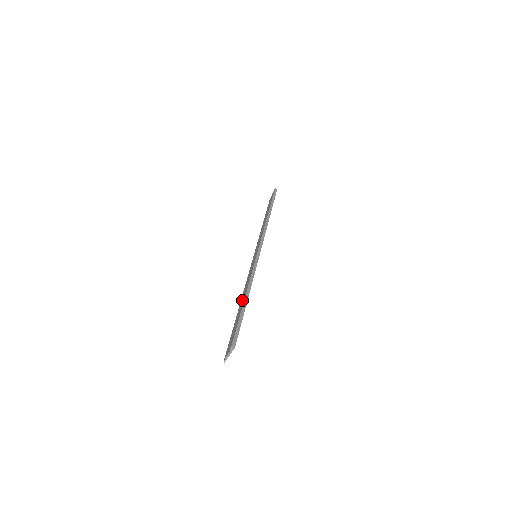
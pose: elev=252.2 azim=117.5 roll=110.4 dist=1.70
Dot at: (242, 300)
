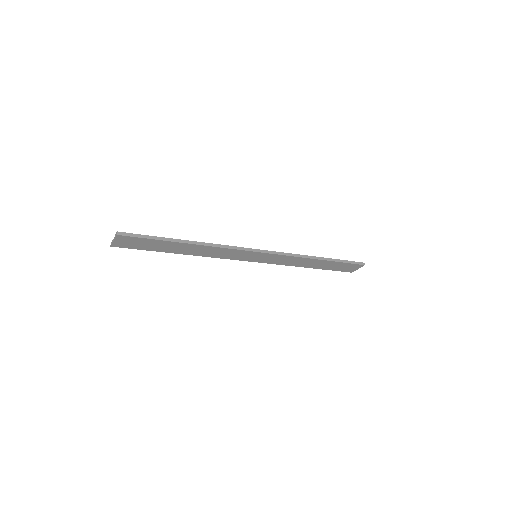
Dot at: (189, 247)
